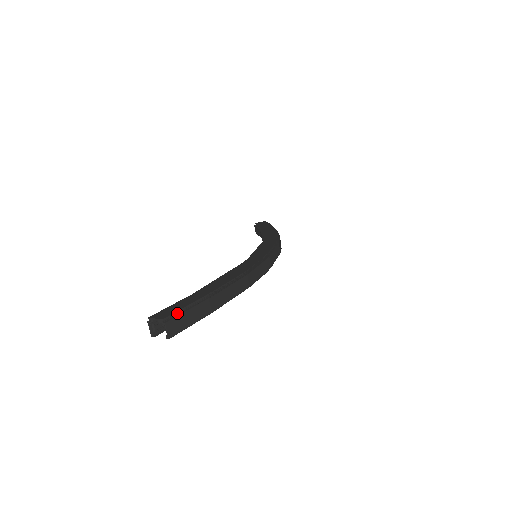
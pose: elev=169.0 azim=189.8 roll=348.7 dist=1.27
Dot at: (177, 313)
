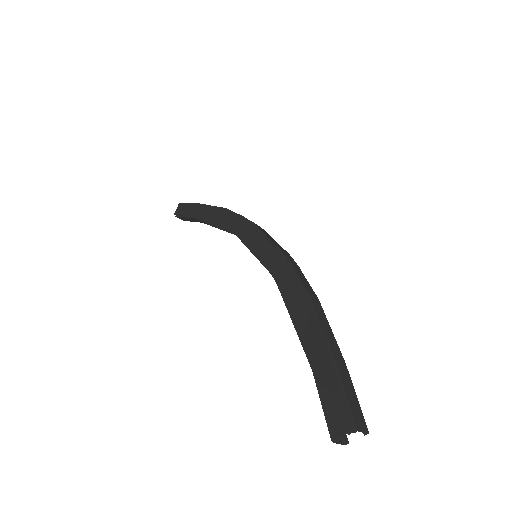
Dot at: (345, 407)
